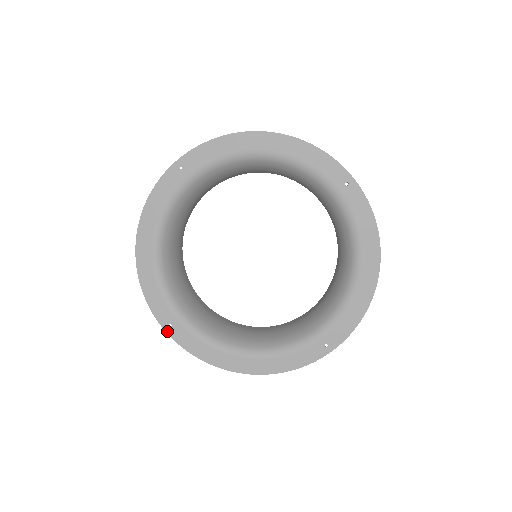
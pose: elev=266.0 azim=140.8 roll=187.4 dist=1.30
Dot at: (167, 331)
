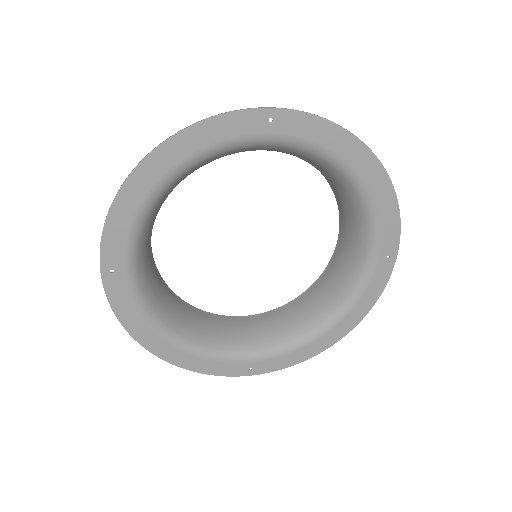
Dot at: (103, 274)
